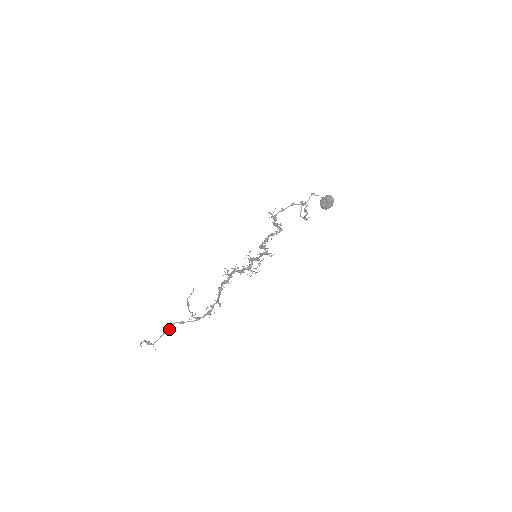
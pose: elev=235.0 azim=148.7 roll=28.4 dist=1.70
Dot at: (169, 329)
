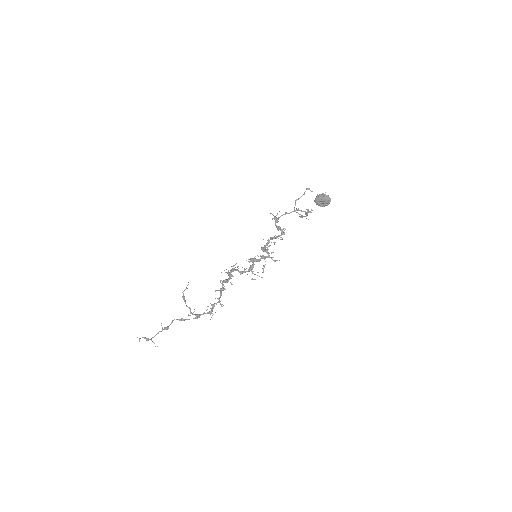
Dot at: occluded
